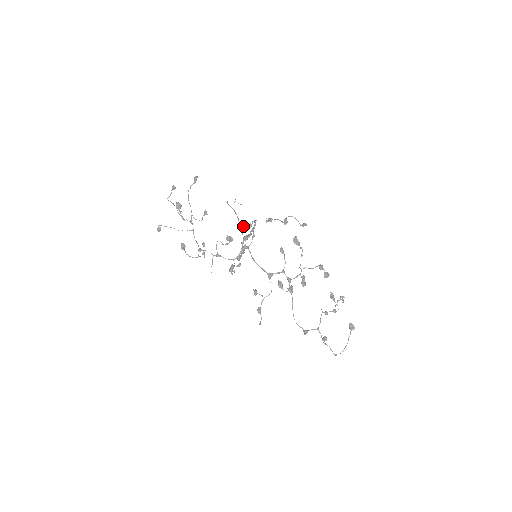
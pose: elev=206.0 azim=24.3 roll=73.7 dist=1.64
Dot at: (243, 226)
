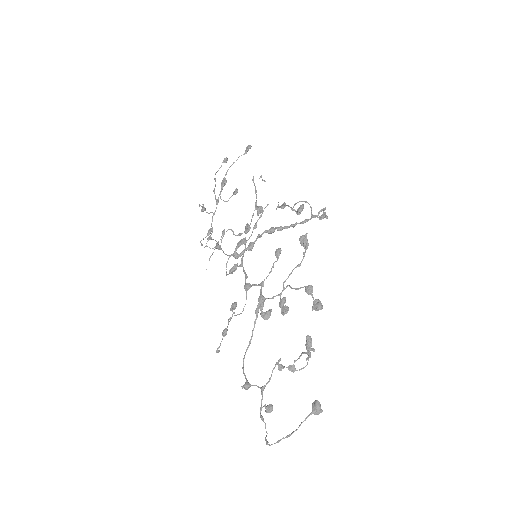
Dot at: (258, 212)
